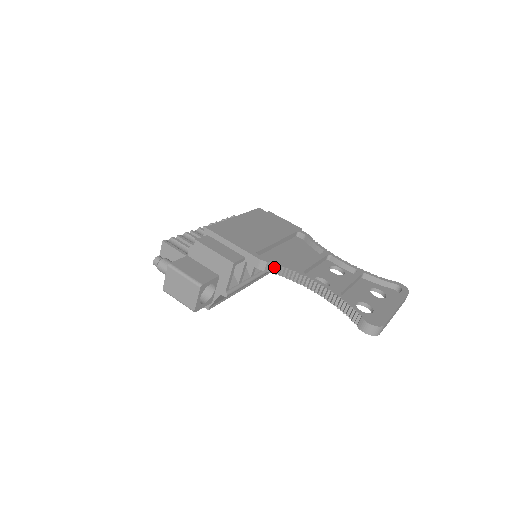
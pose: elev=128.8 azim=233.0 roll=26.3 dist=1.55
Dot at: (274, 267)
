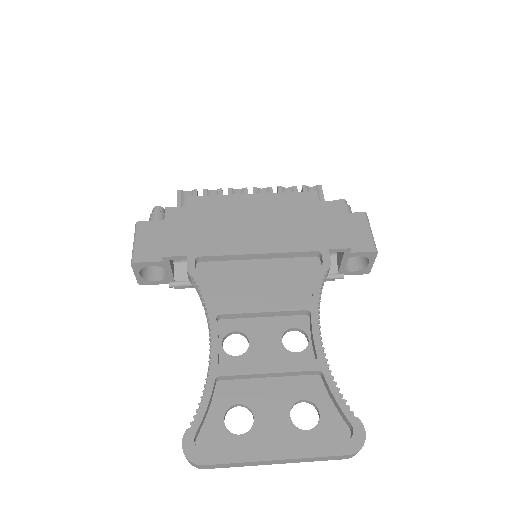
Dot at: (197, 287)
